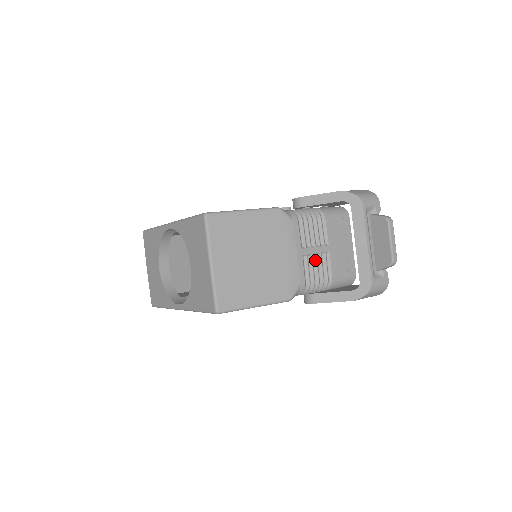
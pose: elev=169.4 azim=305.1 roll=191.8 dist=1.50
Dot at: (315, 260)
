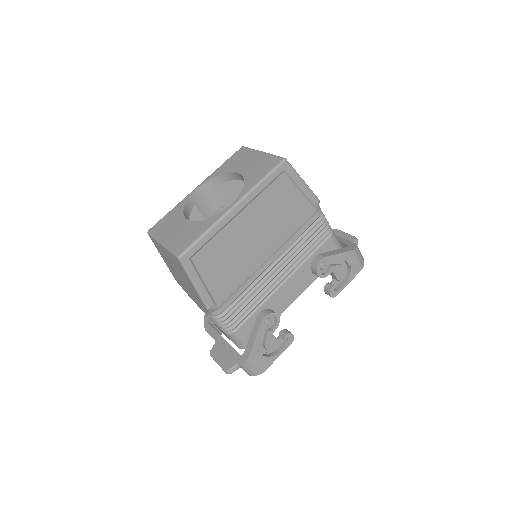
Dot at: occluded
